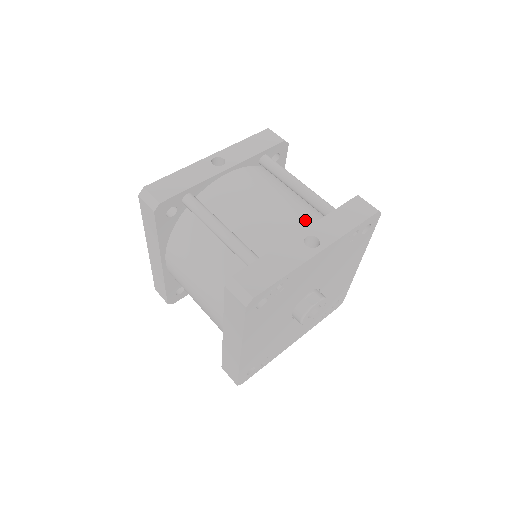
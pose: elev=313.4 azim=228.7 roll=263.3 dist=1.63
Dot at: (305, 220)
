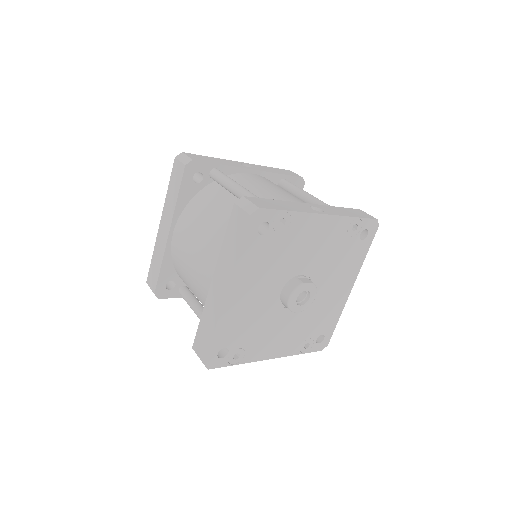
Dot at: occluded
